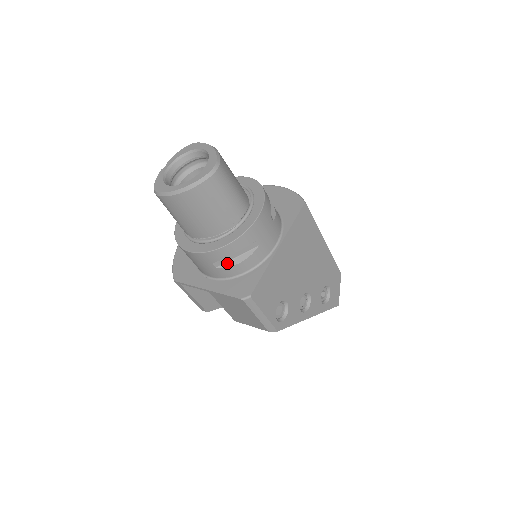
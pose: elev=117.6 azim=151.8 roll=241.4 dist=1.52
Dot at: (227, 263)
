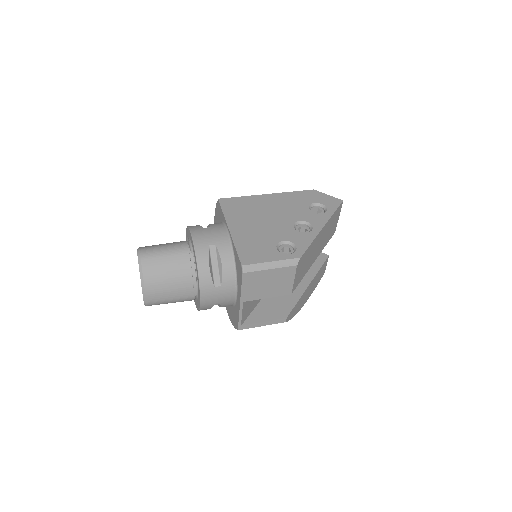
Dot at: (220, 275)
